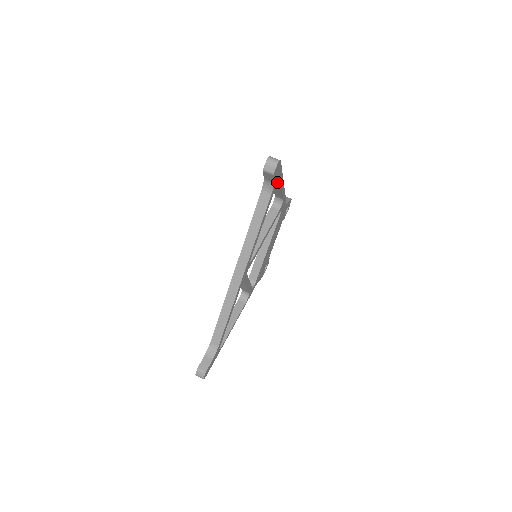
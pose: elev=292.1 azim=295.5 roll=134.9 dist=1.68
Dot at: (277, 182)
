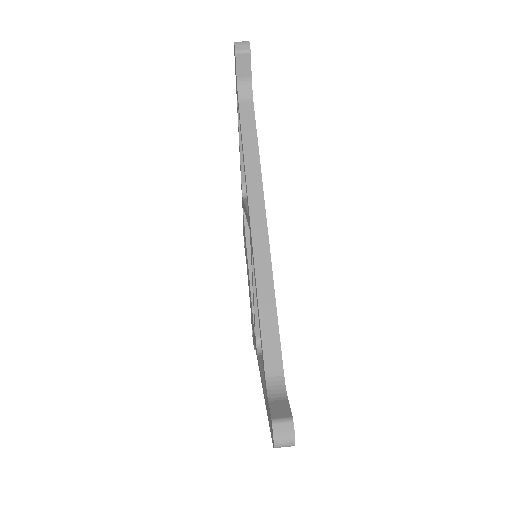
Dot at: occluded
